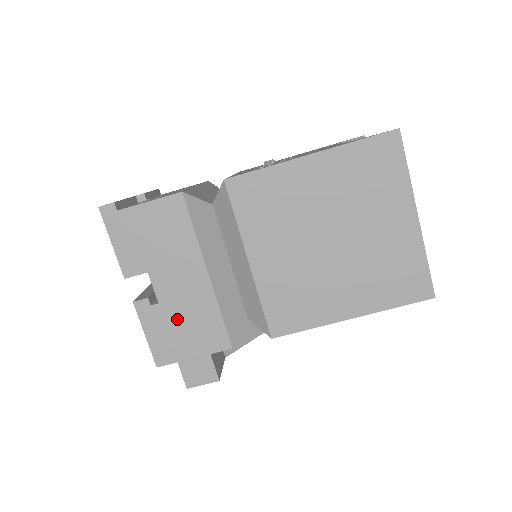
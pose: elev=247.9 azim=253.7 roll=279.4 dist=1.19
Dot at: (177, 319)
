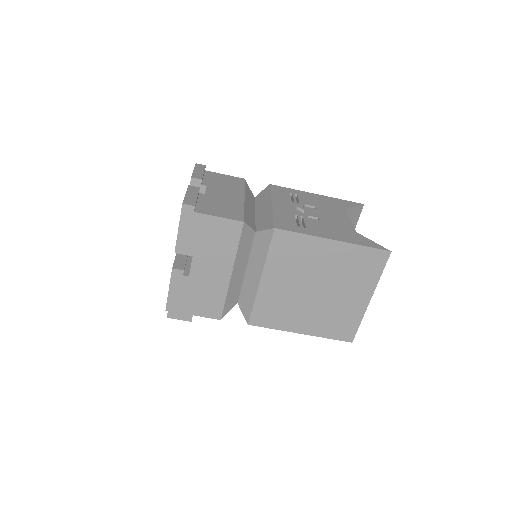
Dot at: (196, 290)
